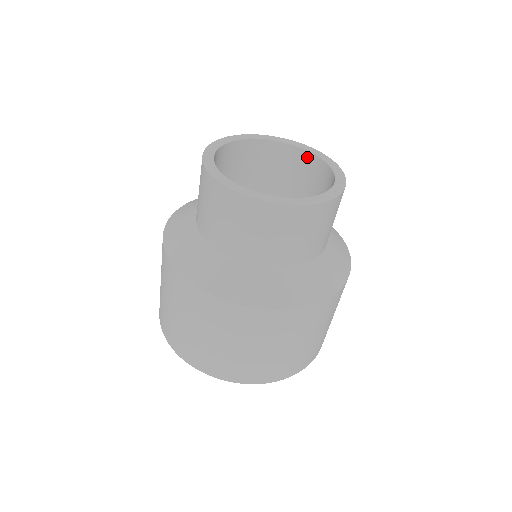
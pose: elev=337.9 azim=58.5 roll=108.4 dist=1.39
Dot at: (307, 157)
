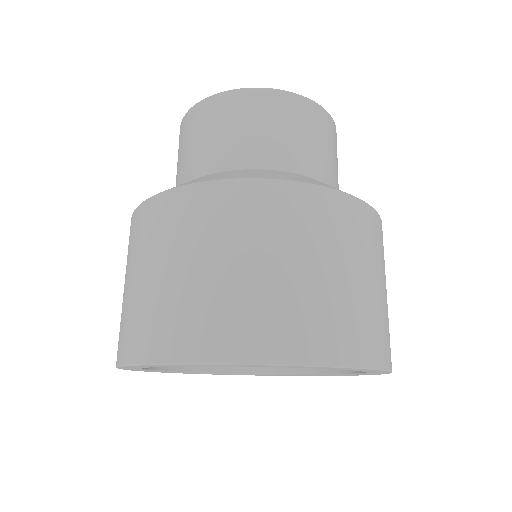
Dot at: occluded
